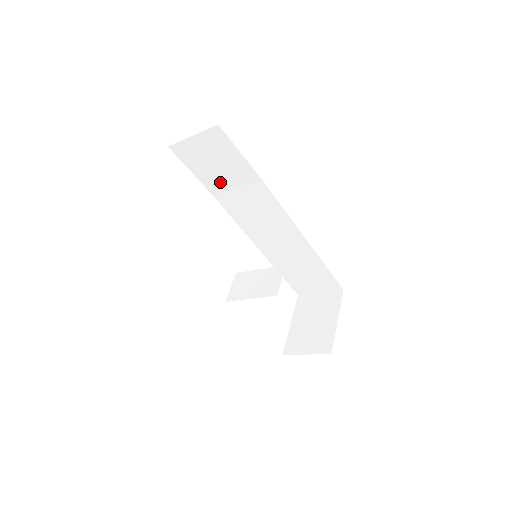
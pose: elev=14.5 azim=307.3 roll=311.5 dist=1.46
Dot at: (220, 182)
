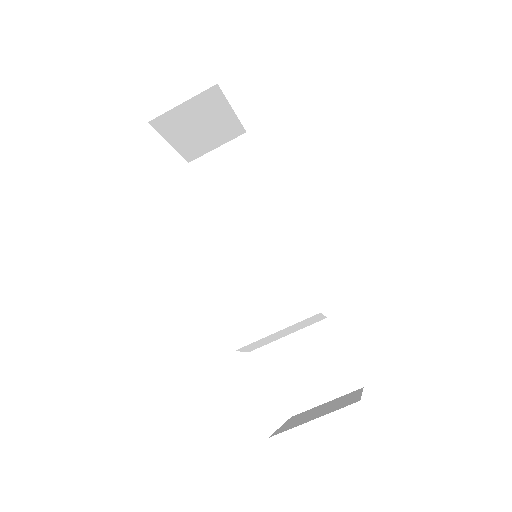
Dot at: (228, 204)
